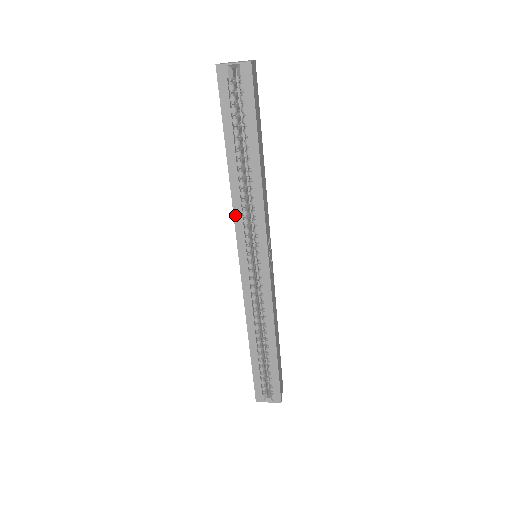
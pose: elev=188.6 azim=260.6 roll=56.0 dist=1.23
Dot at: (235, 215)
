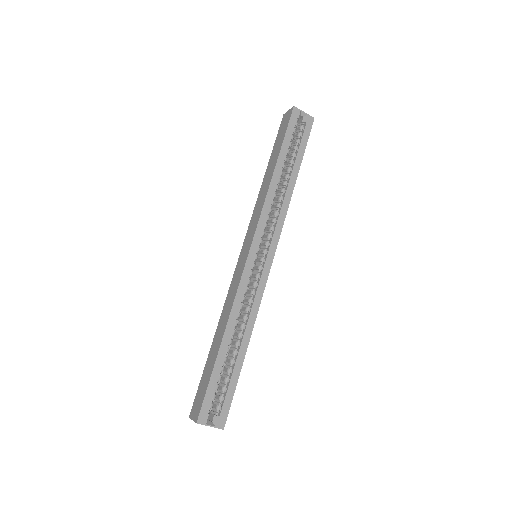
Dot at: (264, 208)
